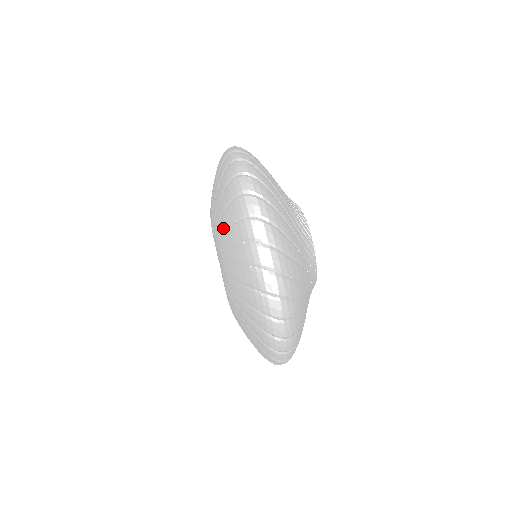
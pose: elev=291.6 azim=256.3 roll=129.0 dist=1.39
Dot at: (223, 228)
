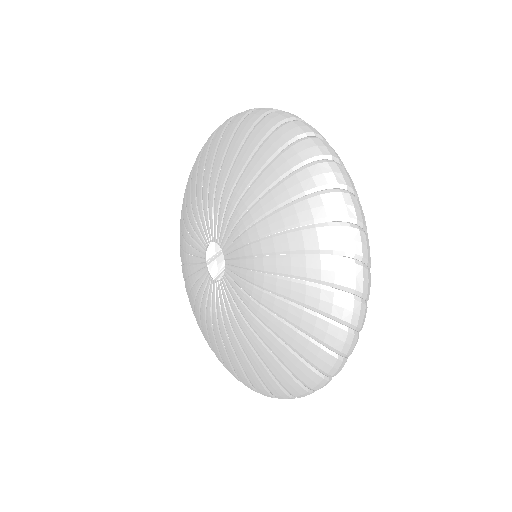
Dot at: (243, 162)
